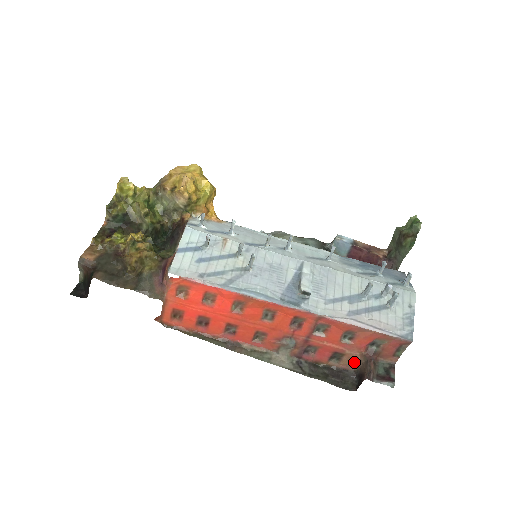
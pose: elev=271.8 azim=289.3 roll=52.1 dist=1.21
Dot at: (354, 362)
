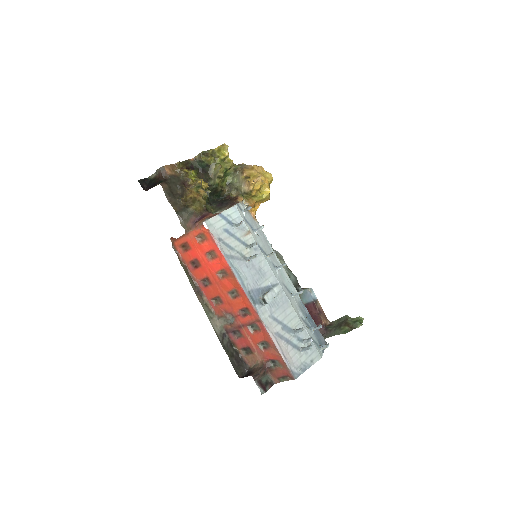
Dot at: (254, 362)
